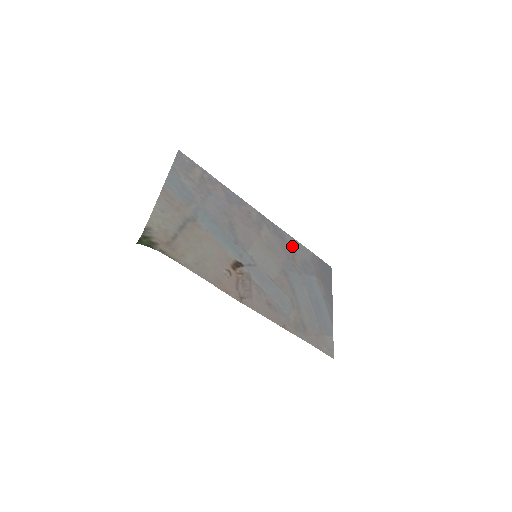
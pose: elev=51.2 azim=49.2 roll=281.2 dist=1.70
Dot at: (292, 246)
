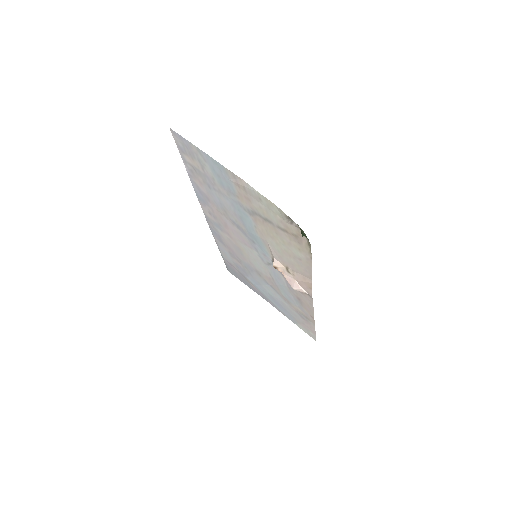
Dot at: (225, 250)
